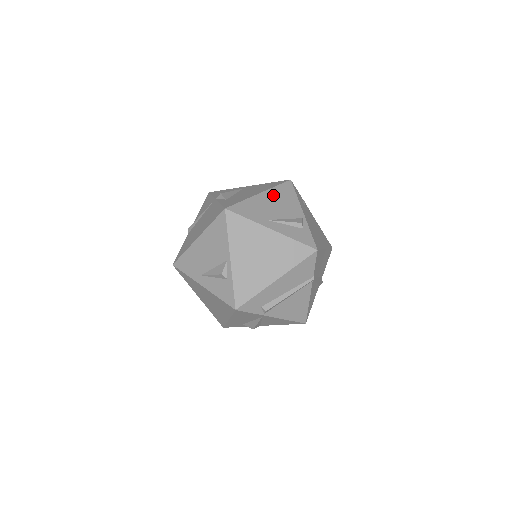
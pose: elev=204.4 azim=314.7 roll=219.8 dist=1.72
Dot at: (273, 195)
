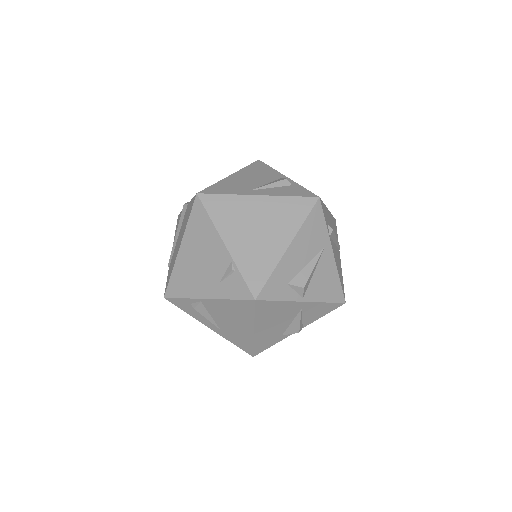
Dot at: occluded
